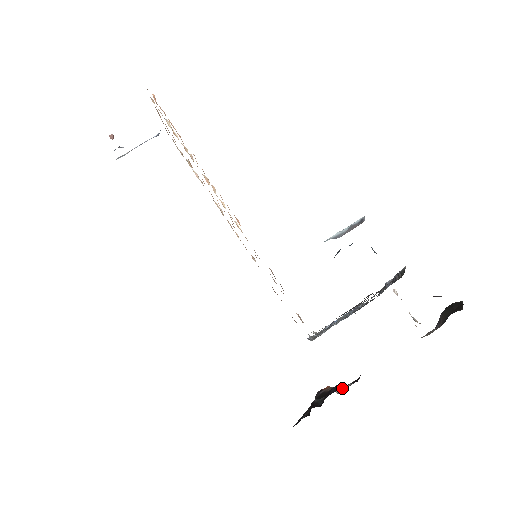
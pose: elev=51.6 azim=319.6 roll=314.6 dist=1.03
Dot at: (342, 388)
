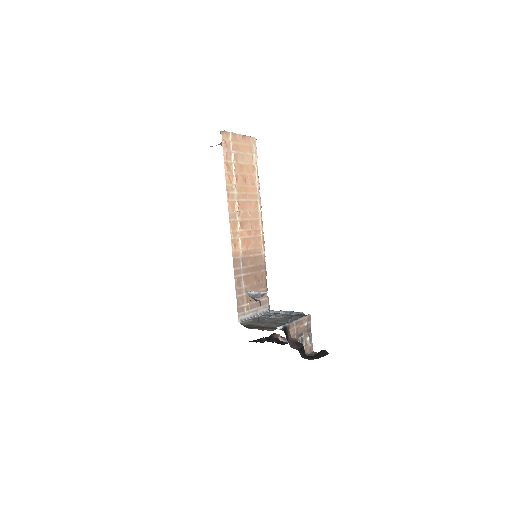
Dot at: (285, 340)
